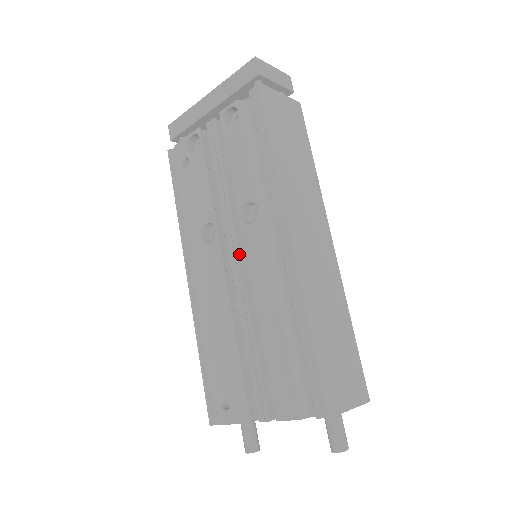
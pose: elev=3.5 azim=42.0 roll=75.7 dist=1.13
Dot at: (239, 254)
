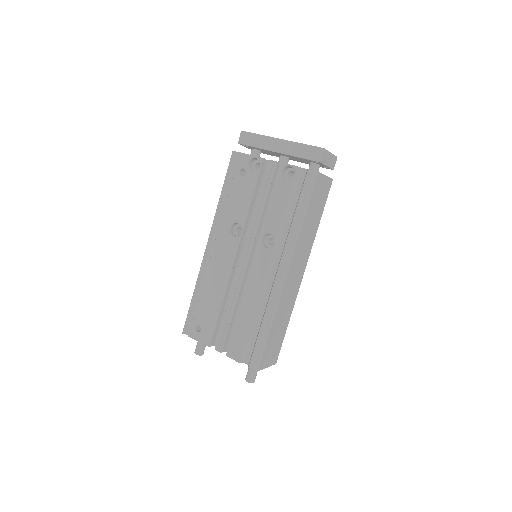
Dot at: (249, 258)
